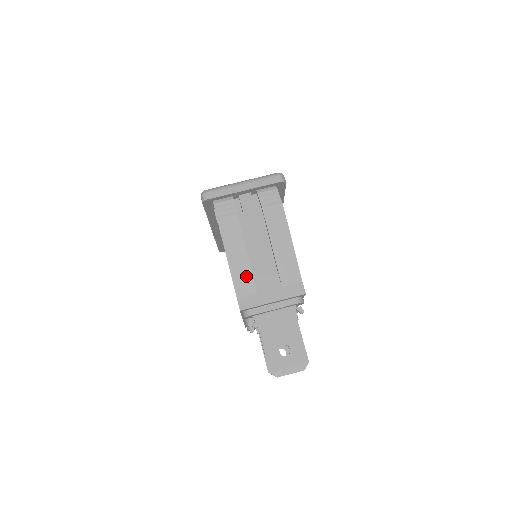
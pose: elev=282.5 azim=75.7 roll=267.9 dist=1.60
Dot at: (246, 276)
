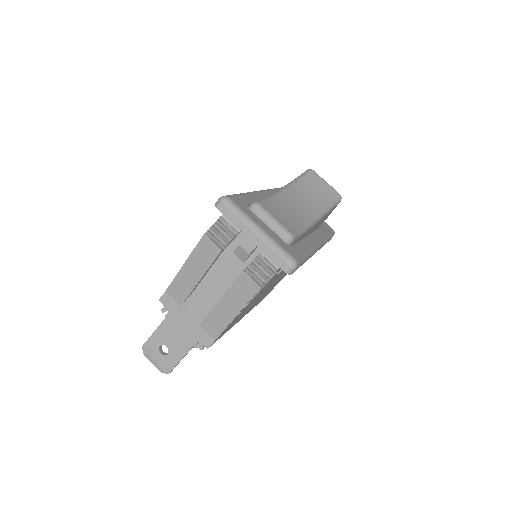
Dot at: (184, 289)
